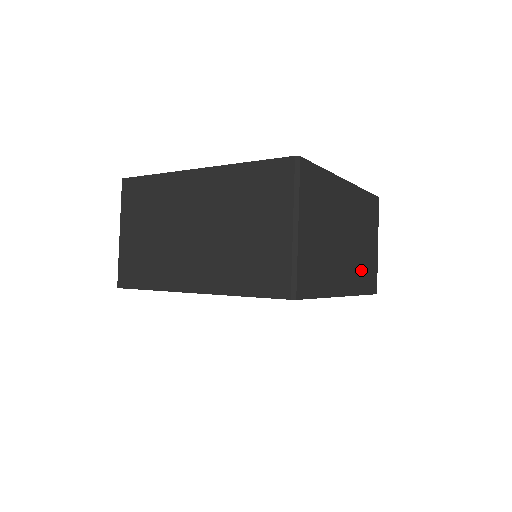
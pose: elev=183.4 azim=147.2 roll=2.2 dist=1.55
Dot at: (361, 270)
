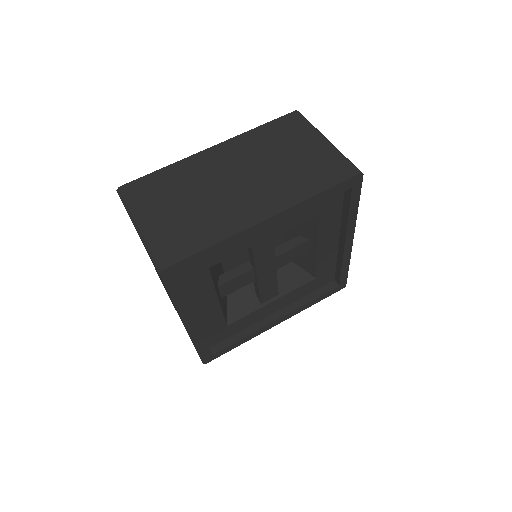
Dot at: occluded
